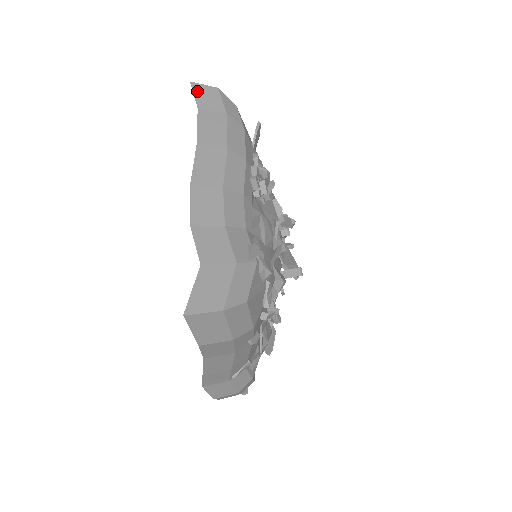
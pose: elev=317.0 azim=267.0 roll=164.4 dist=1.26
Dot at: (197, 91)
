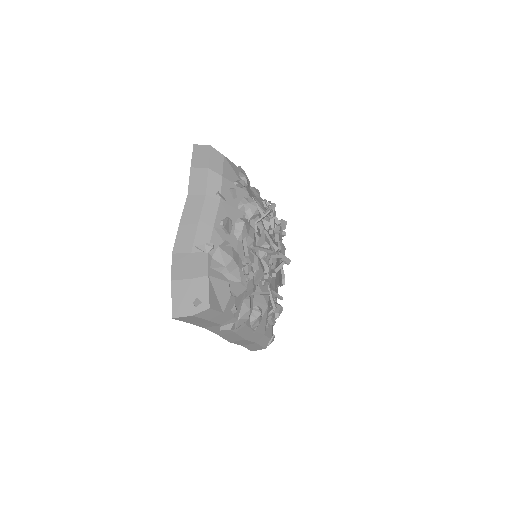
Dot at: occluded
